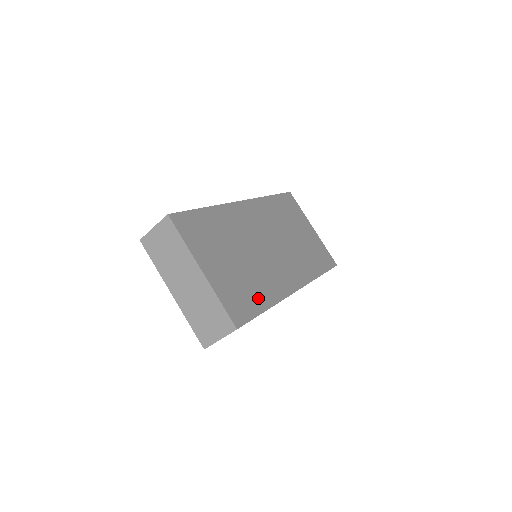
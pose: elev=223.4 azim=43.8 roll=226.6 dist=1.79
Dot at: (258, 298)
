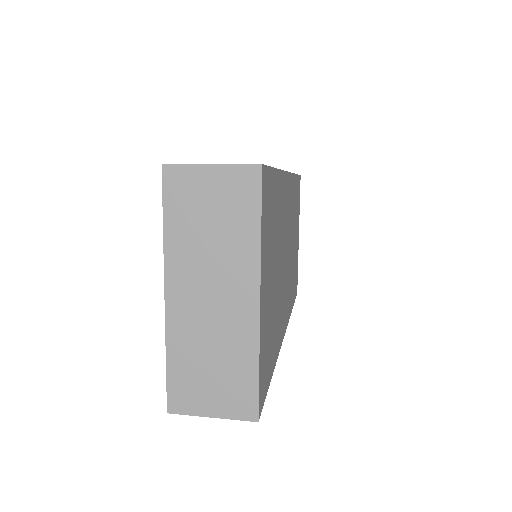
Dot at: (273, 352)
